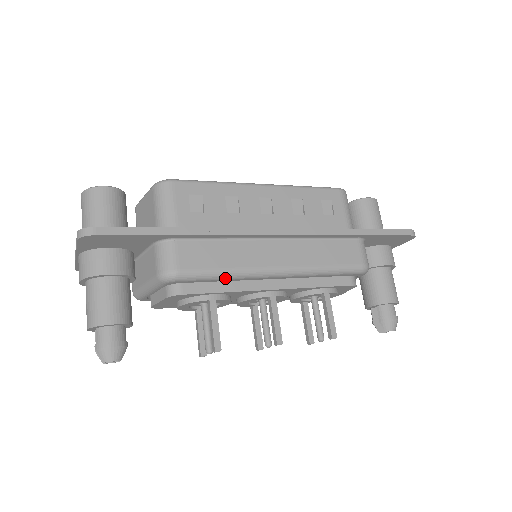
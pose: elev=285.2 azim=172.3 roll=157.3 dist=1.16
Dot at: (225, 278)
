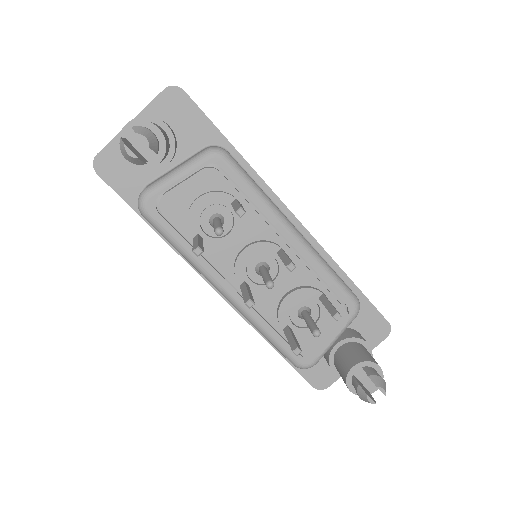
Dot at: (257, 193)
